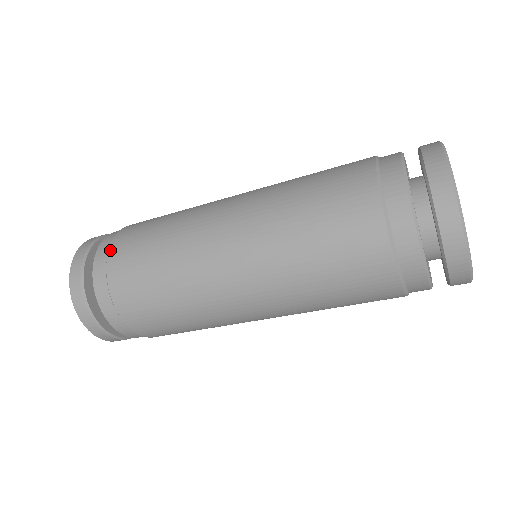
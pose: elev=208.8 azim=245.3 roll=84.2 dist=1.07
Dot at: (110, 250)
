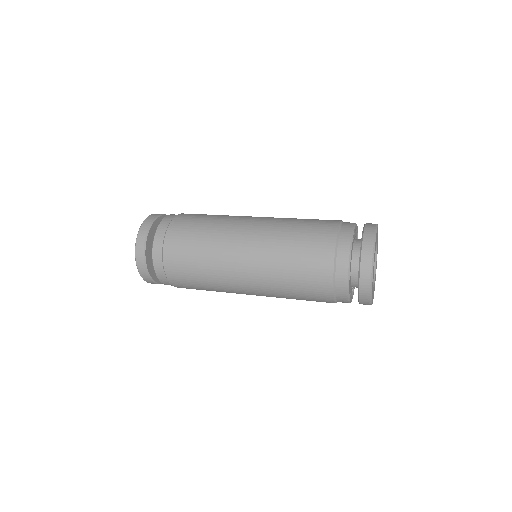
Dot at: (164, 257)
